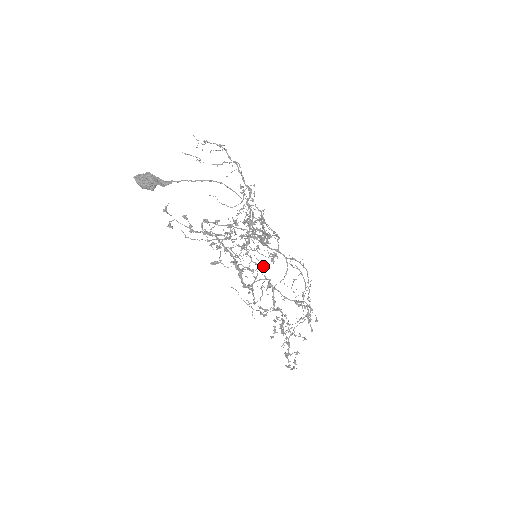
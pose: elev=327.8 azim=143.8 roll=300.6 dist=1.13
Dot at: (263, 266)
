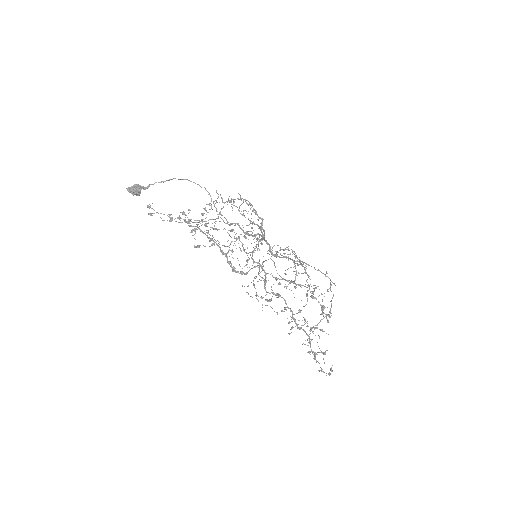
Dot at: occluded
